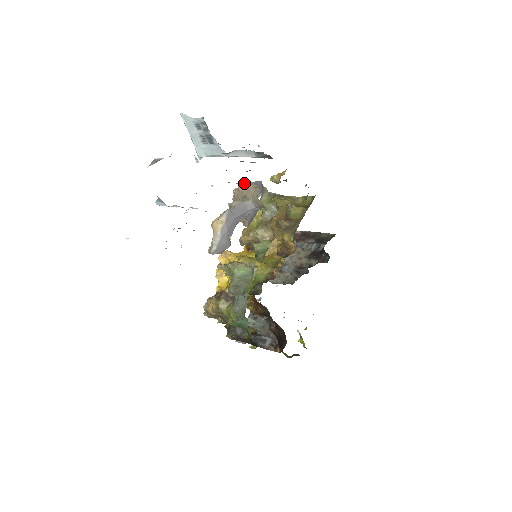
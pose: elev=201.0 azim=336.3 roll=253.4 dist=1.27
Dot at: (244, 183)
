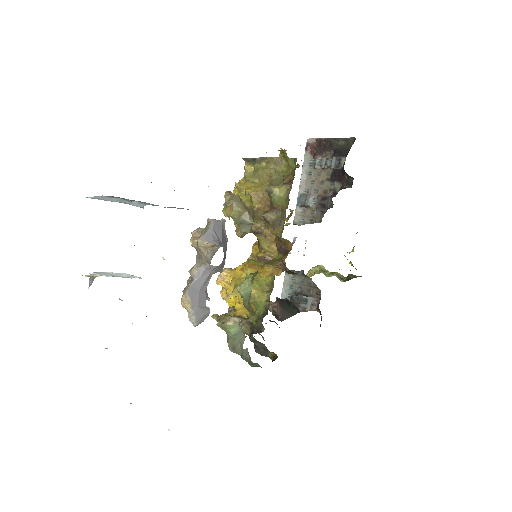
Dot at: (193, 241)
